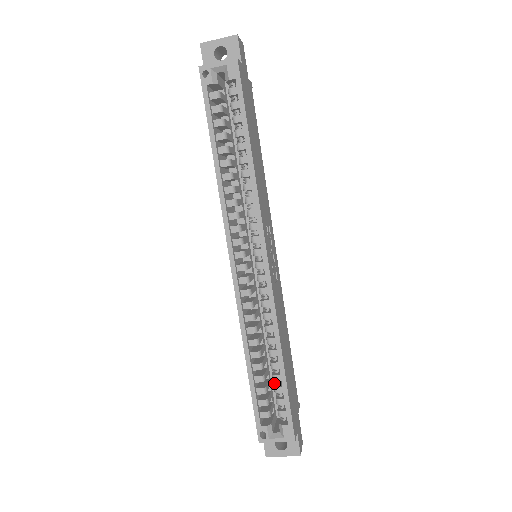
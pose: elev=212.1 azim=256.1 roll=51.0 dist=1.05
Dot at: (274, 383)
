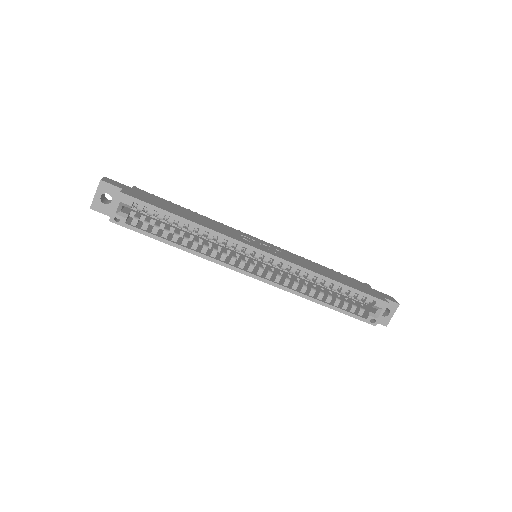
Dot at: occluded
